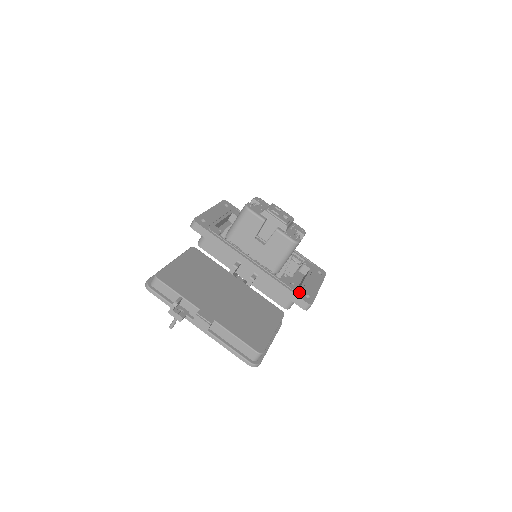
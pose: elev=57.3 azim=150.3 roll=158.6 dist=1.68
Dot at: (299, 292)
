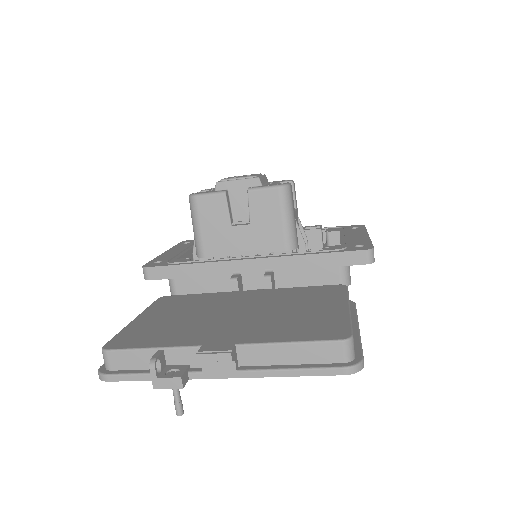
Dot at: (343, 248)
